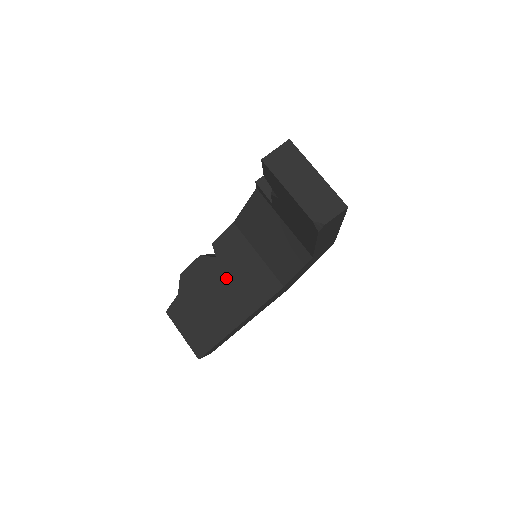
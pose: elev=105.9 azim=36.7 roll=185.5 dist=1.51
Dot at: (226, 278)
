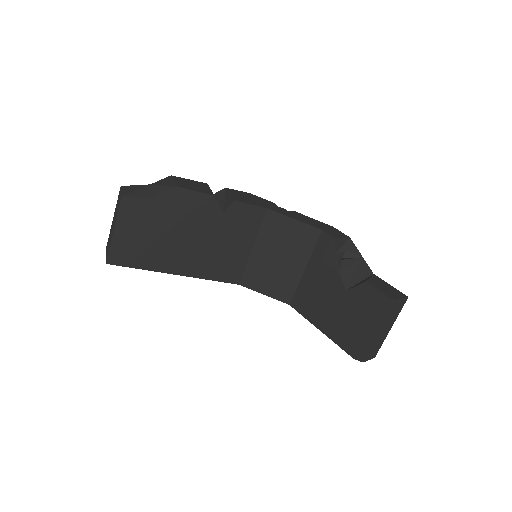
Dot at: (211, 235)
